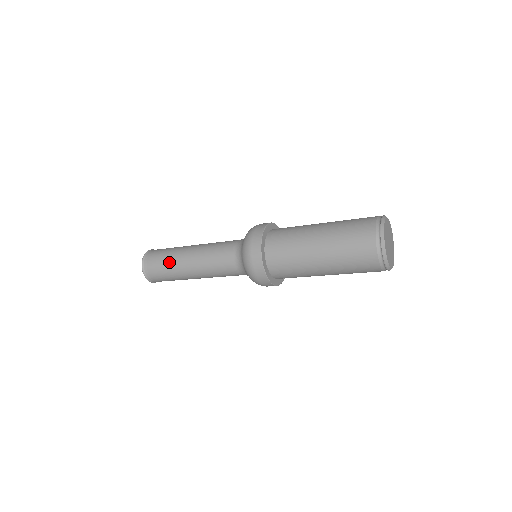
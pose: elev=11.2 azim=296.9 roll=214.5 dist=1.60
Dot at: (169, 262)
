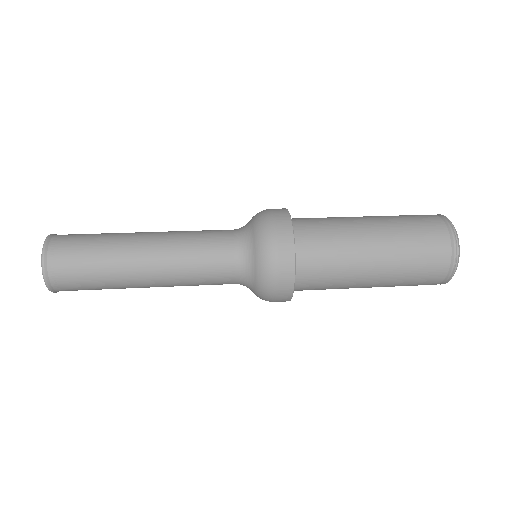
Dot at: (108, 283)
